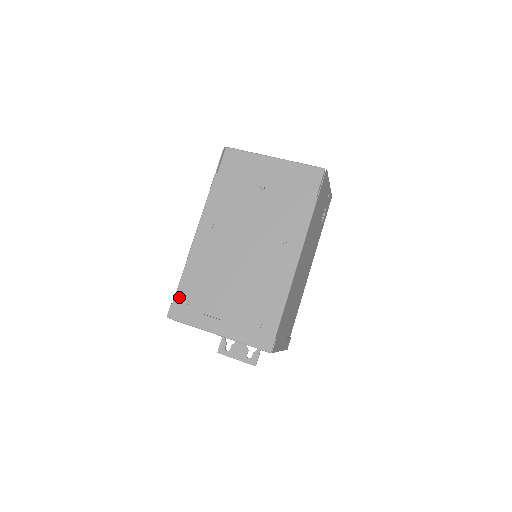
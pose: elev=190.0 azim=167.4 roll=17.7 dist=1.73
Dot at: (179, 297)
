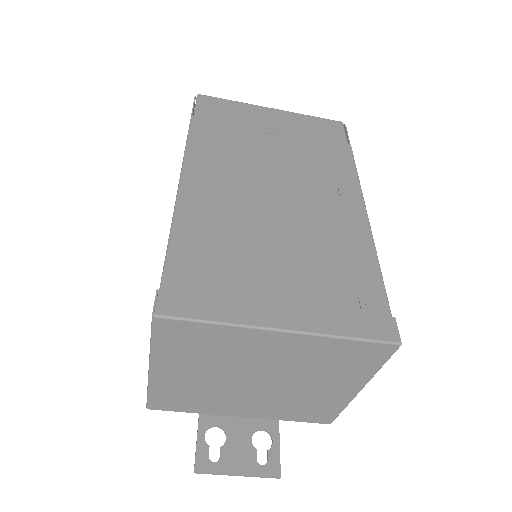
Dot at: (173, 275)
